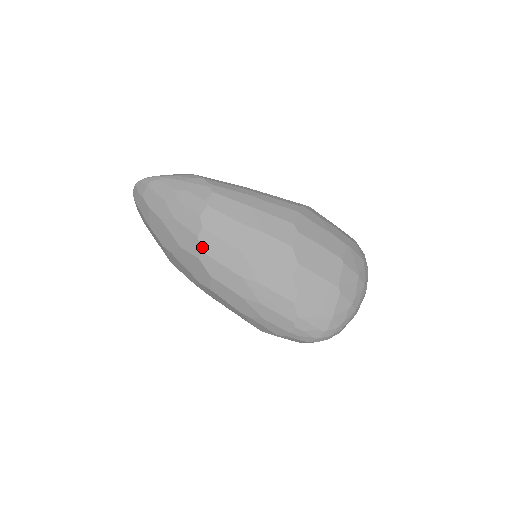
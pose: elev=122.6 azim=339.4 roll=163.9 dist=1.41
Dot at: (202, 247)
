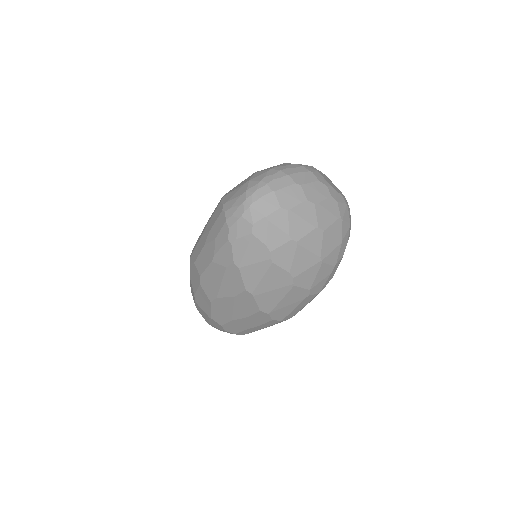
Dot at: occluded
